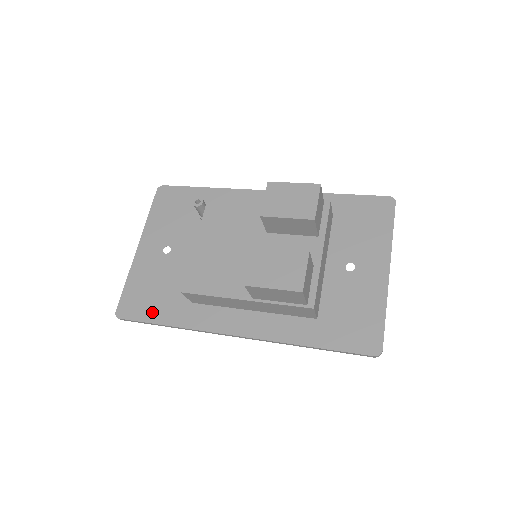
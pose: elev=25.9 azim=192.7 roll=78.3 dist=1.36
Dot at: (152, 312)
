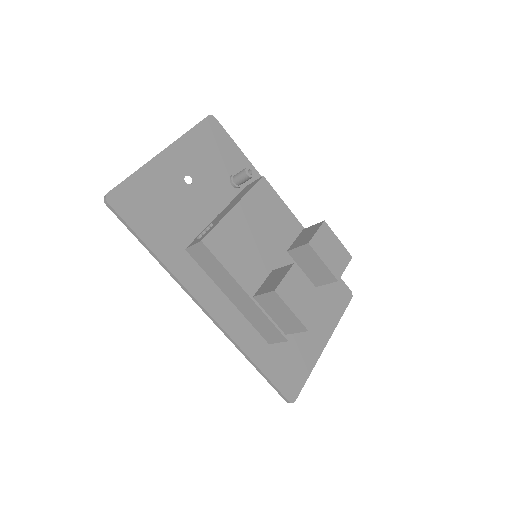
Dot at: (145, 226)
